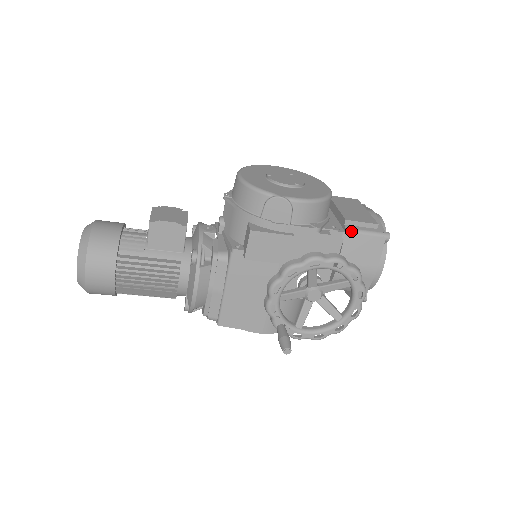
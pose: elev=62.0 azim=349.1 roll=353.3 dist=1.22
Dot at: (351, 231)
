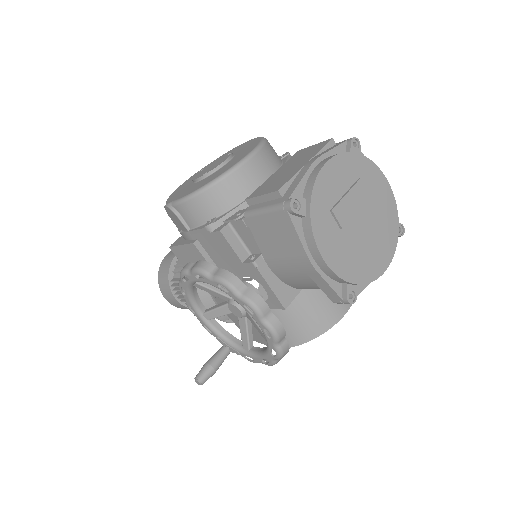
Dot at: (249, 214)
